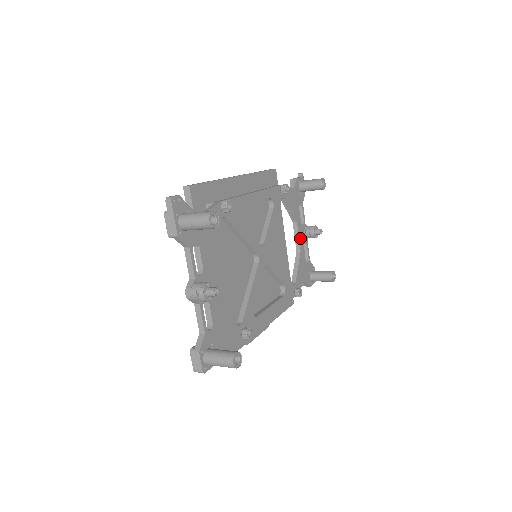
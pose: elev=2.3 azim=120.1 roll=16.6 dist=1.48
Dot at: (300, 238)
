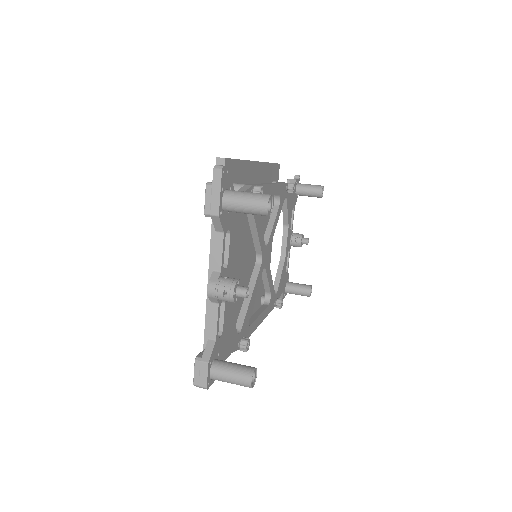
Dot at: (287, 244)
